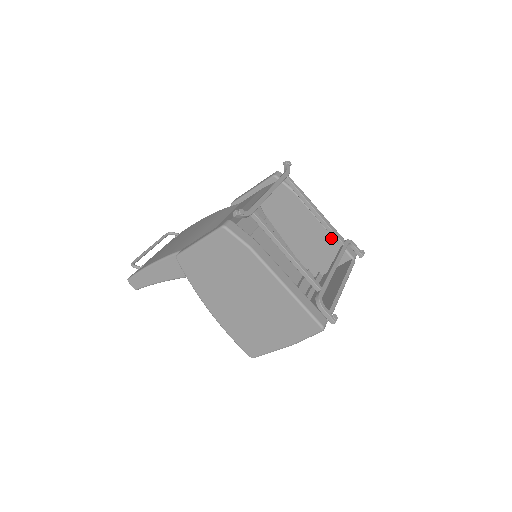
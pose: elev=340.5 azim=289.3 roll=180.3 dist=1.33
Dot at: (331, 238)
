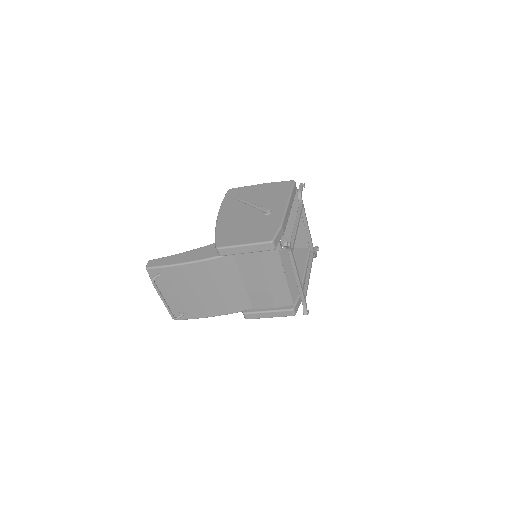
Dot at: occluded
